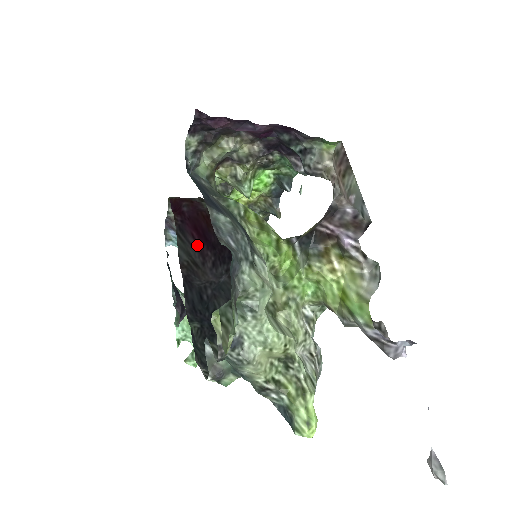
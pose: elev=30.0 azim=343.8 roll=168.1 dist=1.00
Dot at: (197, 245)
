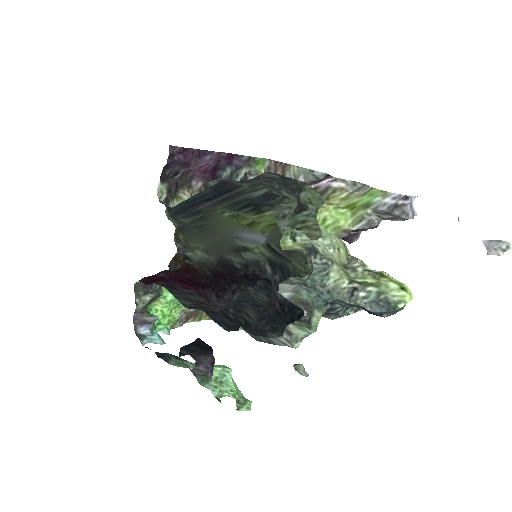
Dot at: (192, 291)
